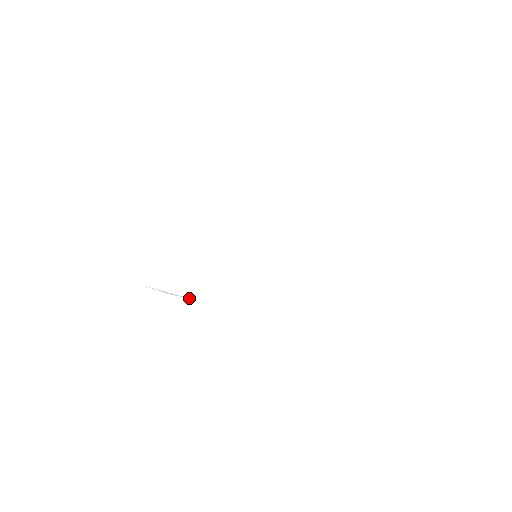
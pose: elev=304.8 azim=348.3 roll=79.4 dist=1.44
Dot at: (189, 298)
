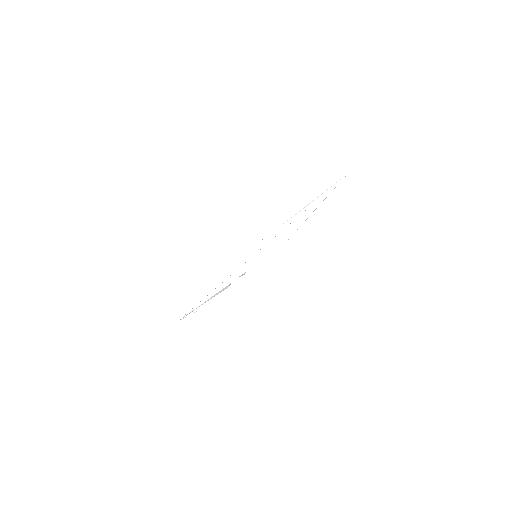
Dot at: (218, 294)
